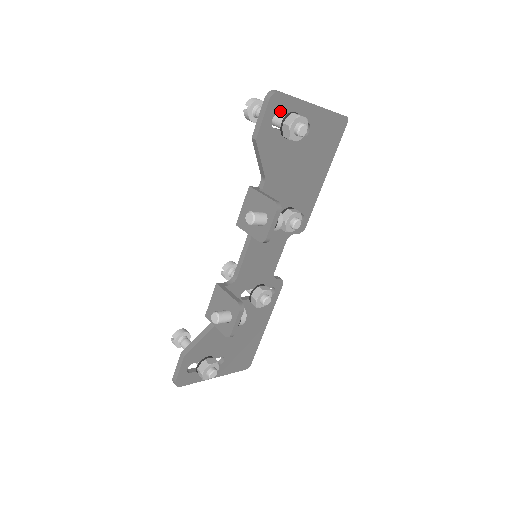
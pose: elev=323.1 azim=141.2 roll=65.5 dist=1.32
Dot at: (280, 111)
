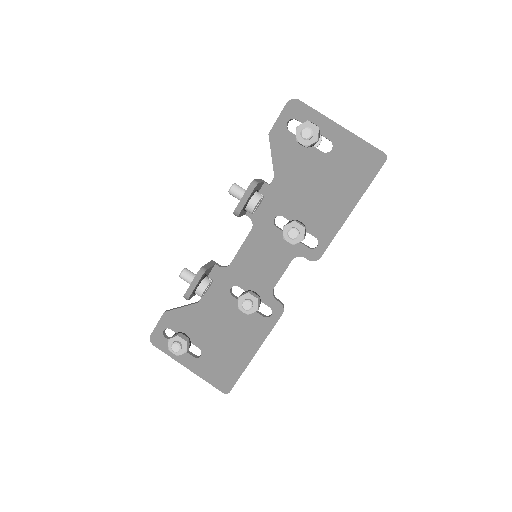
Dot at: (298, 117)
